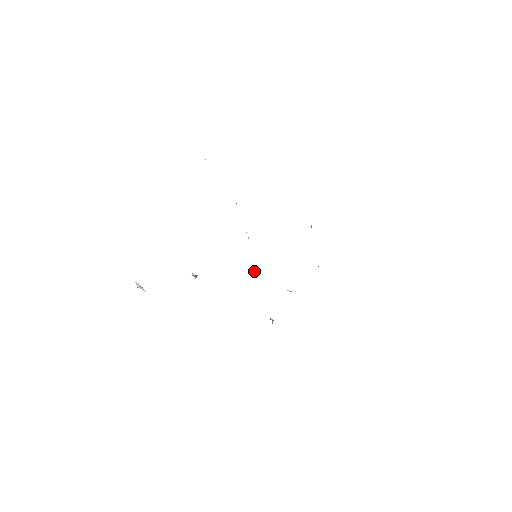
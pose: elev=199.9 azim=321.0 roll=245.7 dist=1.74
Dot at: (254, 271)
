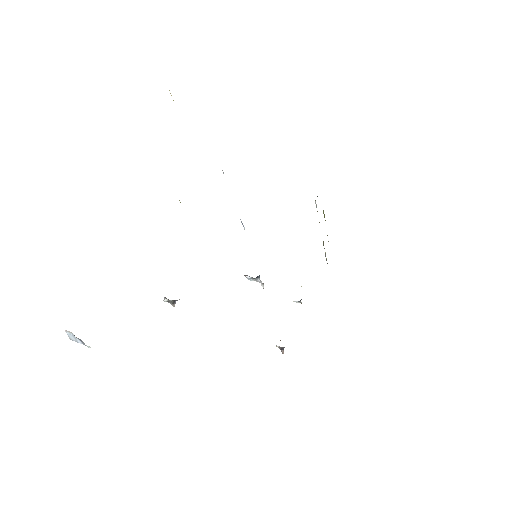
Dot at: (253, 280)
